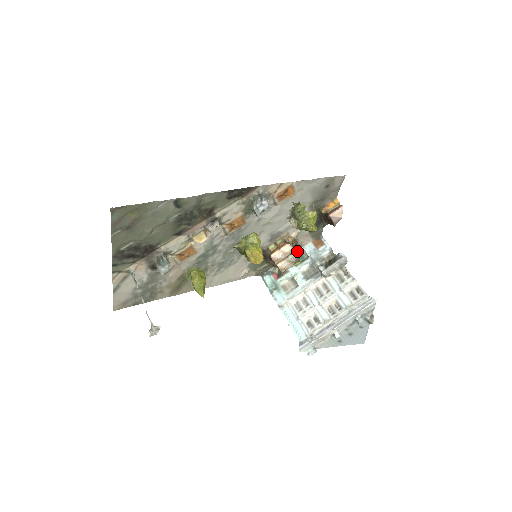
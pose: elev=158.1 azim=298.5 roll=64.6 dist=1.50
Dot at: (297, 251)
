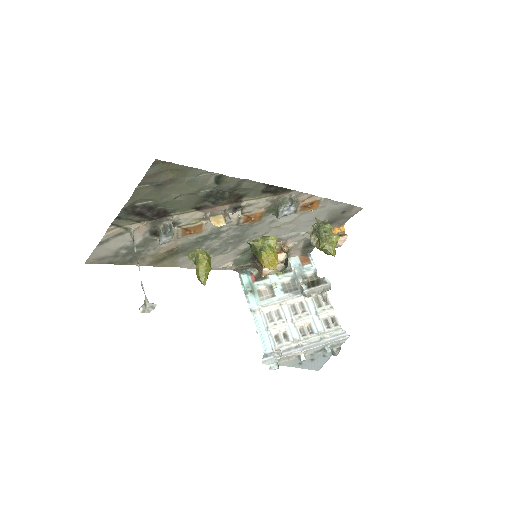
Dot at: (285, 261)
